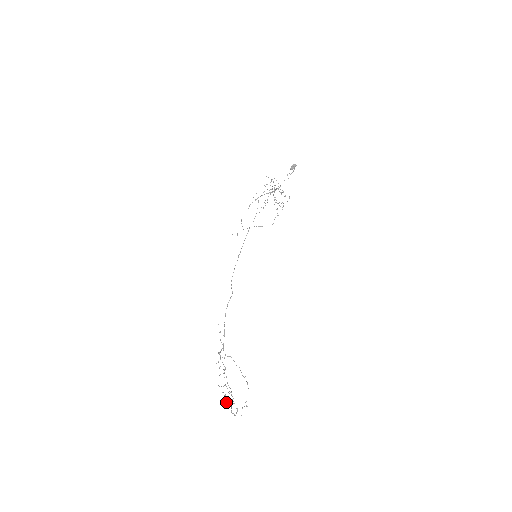
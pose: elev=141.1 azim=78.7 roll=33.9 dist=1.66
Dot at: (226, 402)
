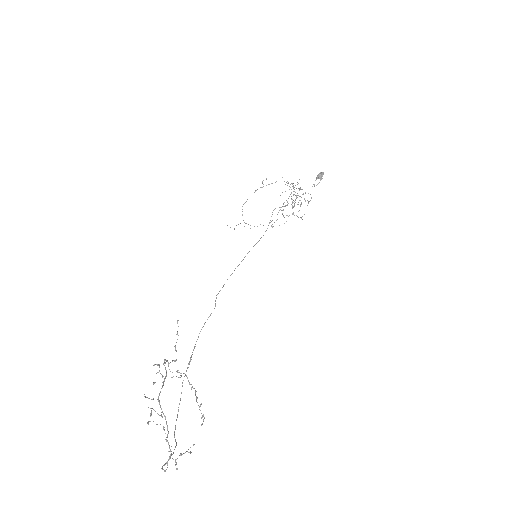
Dot at: (148, 421)
